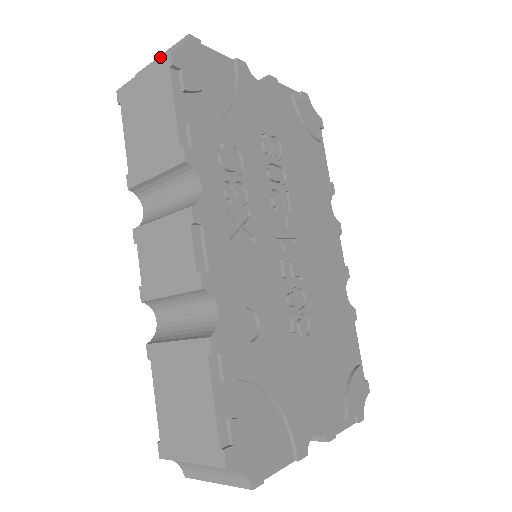
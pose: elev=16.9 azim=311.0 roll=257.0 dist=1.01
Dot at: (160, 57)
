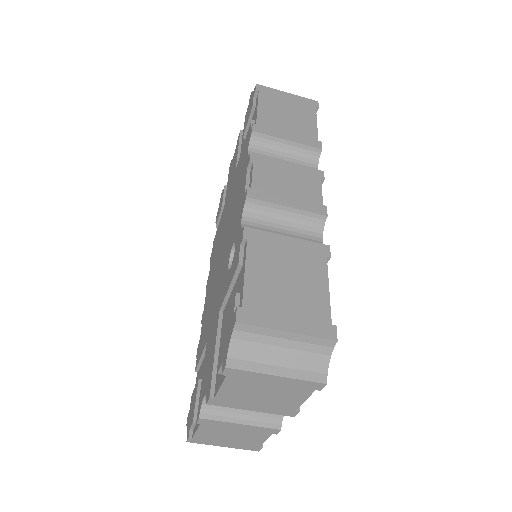
Dot at: occluded
